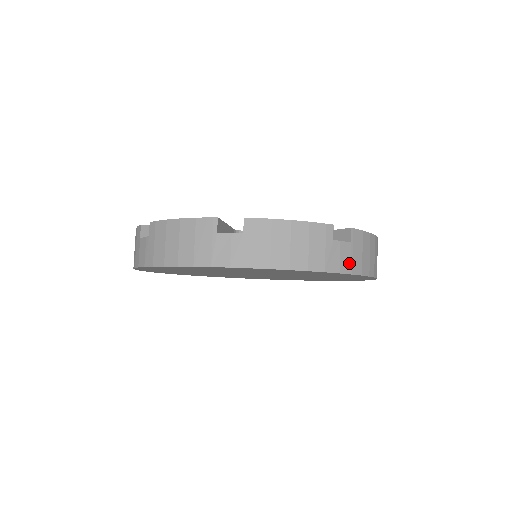
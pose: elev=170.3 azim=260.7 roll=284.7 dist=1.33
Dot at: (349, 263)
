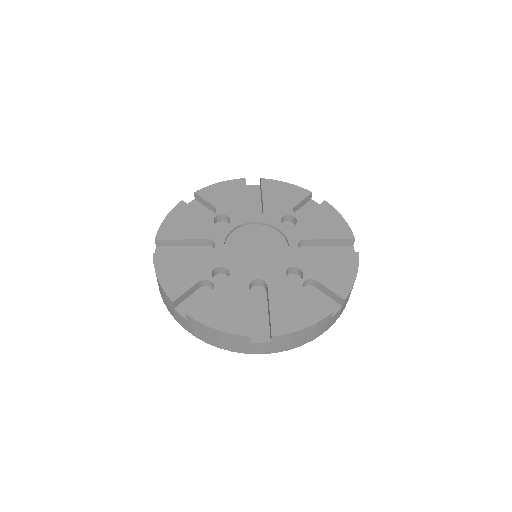
Dot at: (339, 315)
